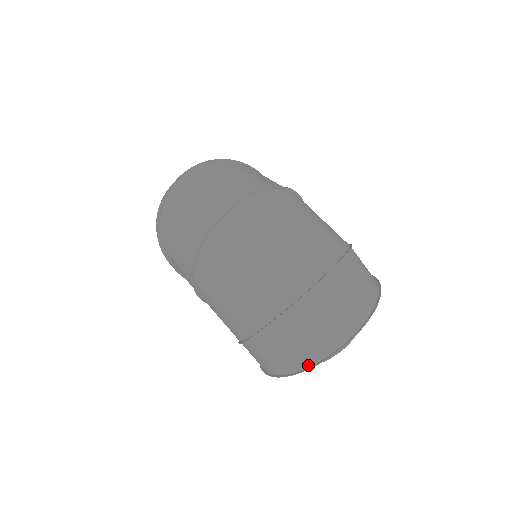
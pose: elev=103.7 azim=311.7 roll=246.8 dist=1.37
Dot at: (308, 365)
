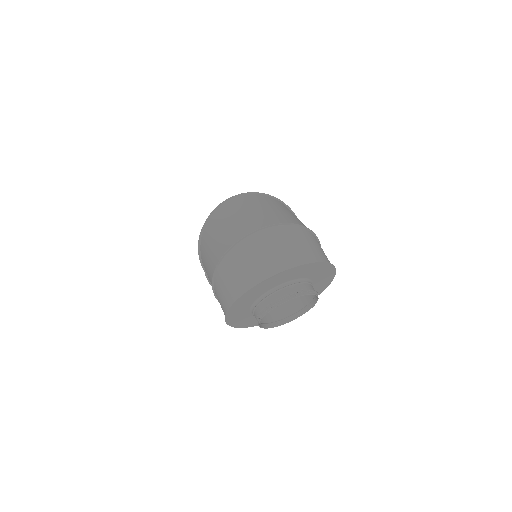
Dot at: (246, 290)
